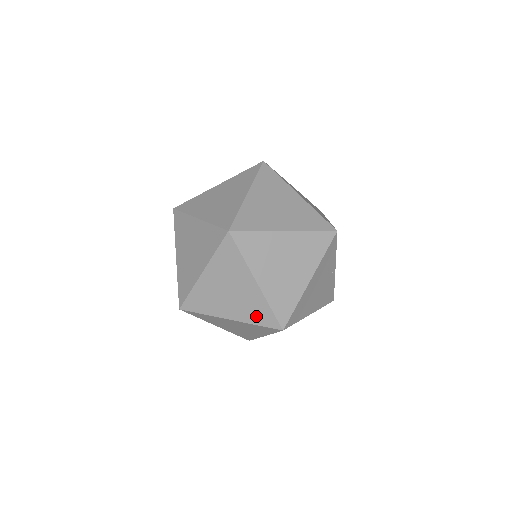
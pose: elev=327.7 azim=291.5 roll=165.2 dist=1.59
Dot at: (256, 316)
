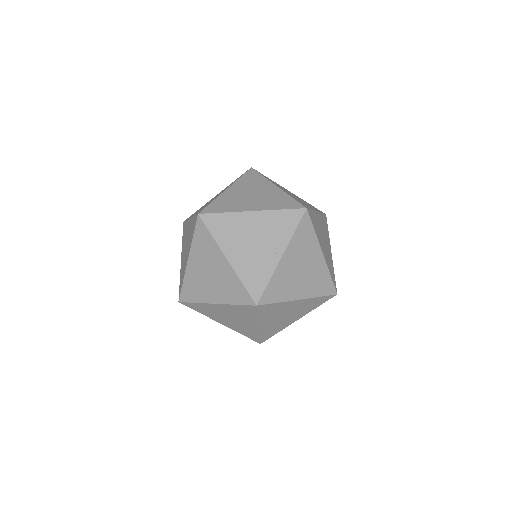
Dot at: occluded
